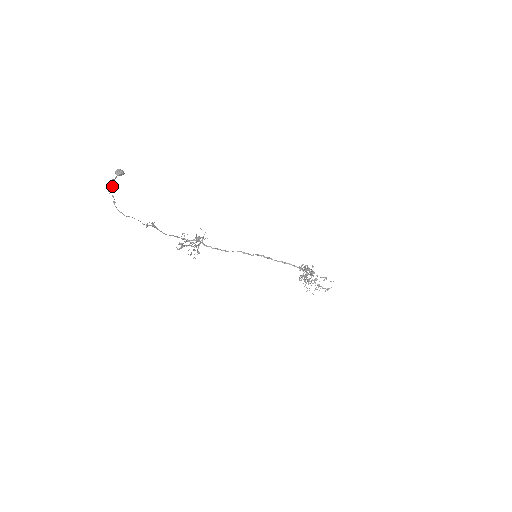
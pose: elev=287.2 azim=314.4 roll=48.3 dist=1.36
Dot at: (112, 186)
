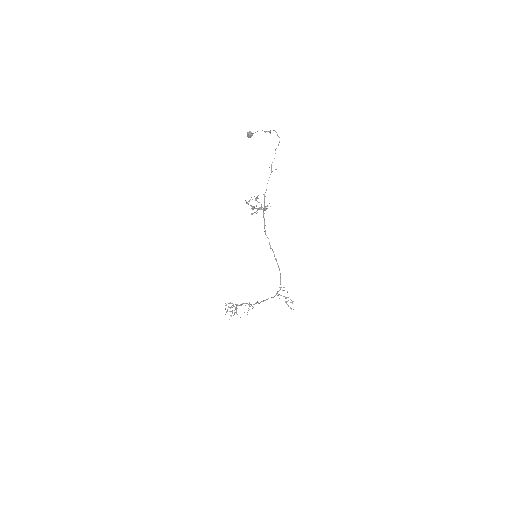
Dot at: occluded
